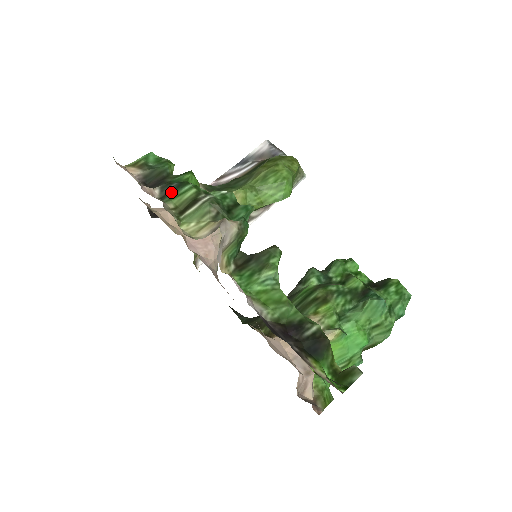
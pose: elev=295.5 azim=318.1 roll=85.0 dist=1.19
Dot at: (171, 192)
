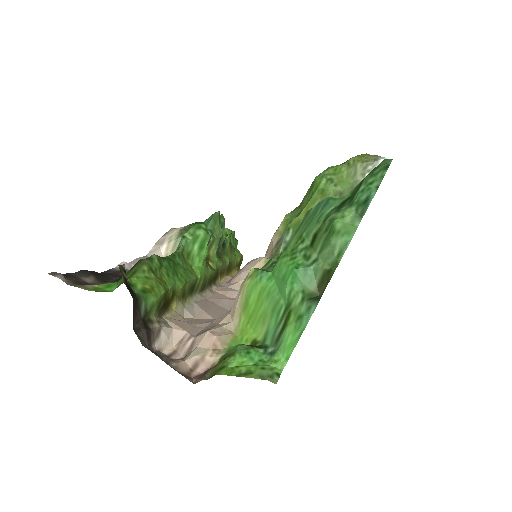
Dot at: occluded
